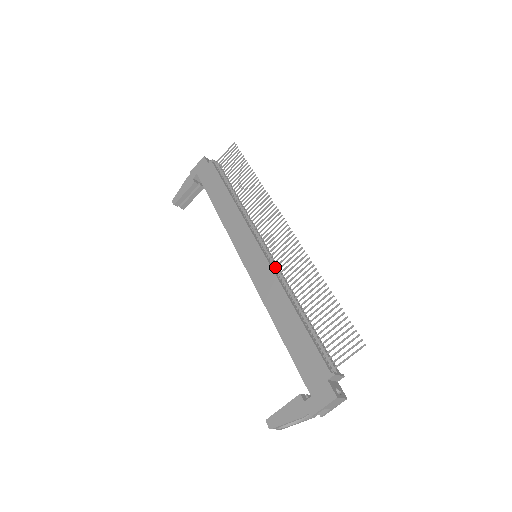
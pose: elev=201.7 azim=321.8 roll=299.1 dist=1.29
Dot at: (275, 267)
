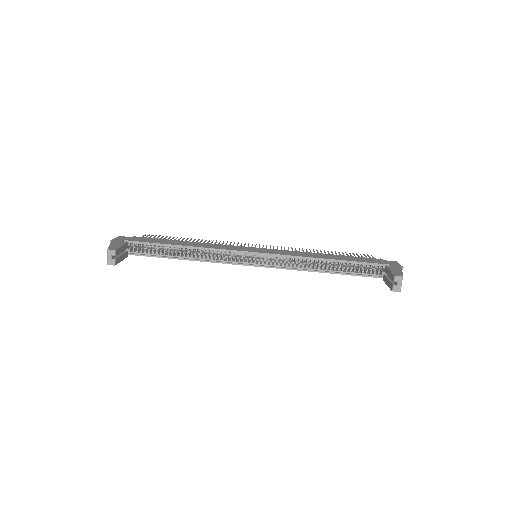
Dot at: occluded
